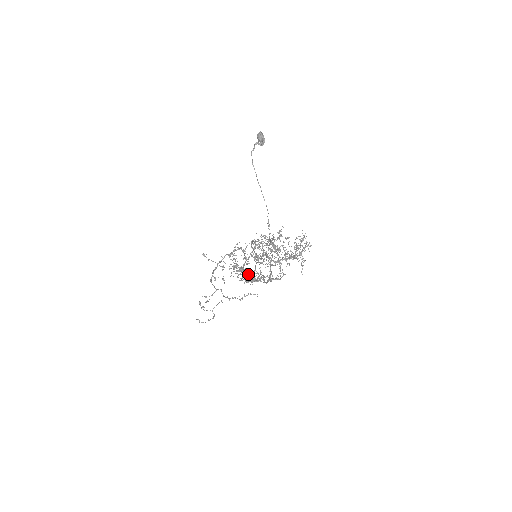
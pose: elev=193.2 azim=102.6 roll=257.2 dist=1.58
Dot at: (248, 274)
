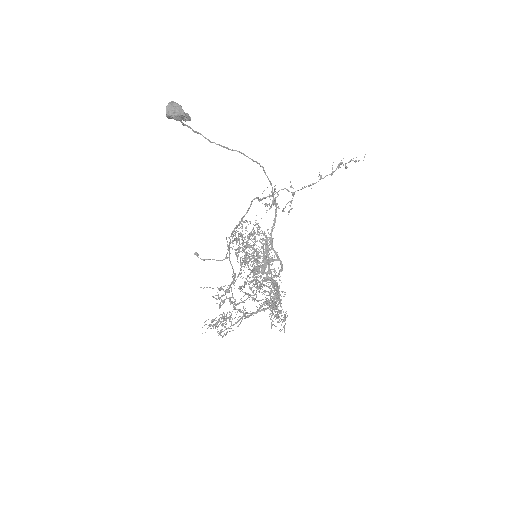
Dot at: (221, 322)
